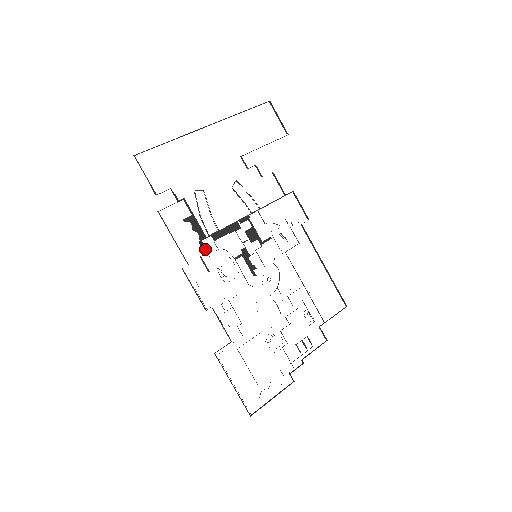
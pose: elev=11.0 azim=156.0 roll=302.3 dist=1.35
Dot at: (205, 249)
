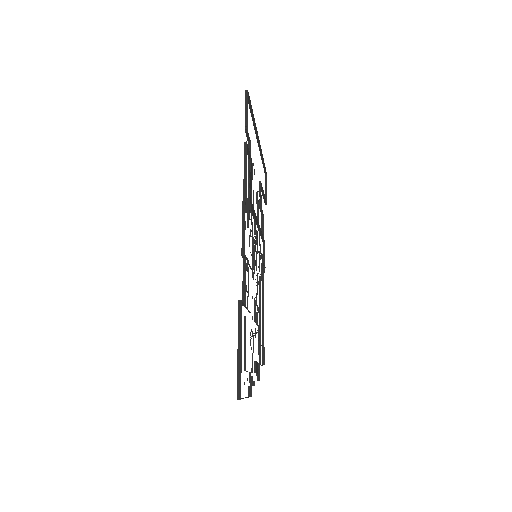
Dot at: (250, 208)
